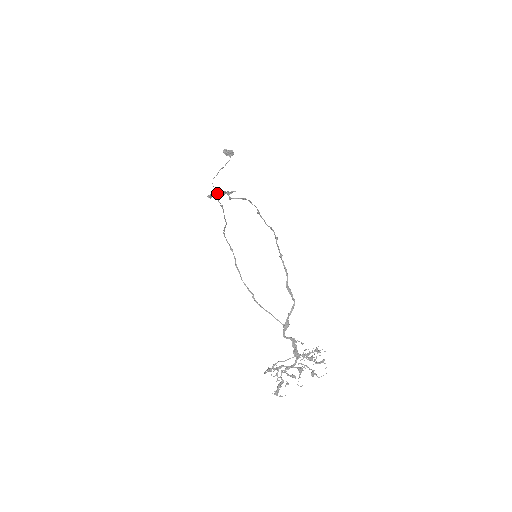
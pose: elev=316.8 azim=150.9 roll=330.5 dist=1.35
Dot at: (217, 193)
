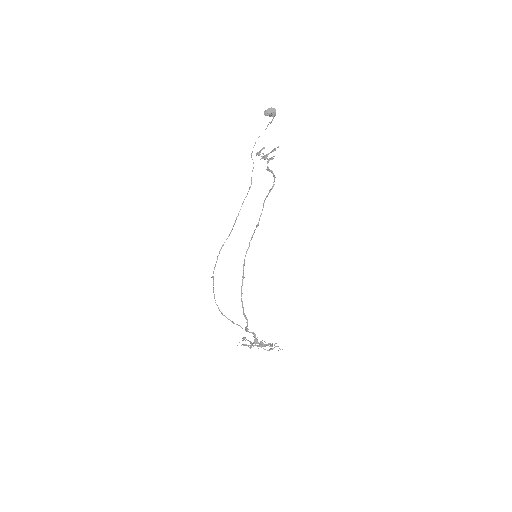
Dot at: occluded
